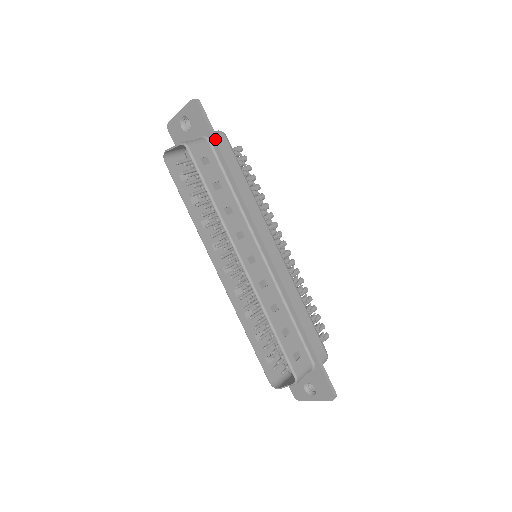
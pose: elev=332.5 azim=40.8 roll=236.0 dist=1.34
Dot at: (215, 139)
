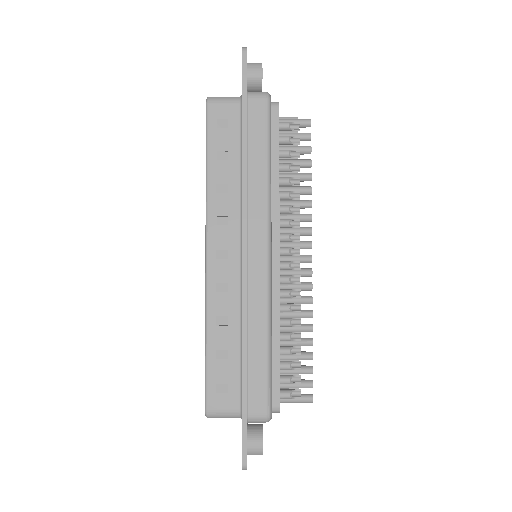
Dot at: (242, 100)
